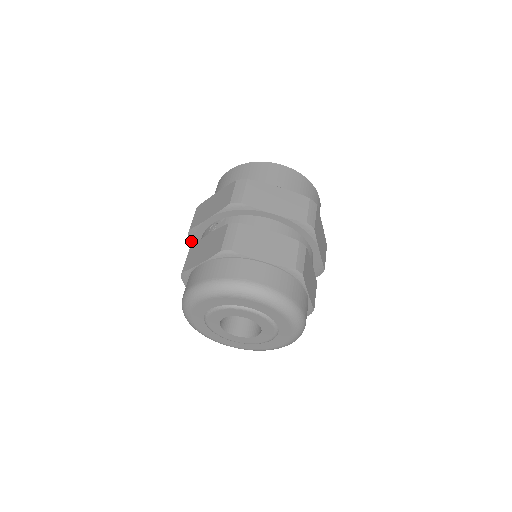
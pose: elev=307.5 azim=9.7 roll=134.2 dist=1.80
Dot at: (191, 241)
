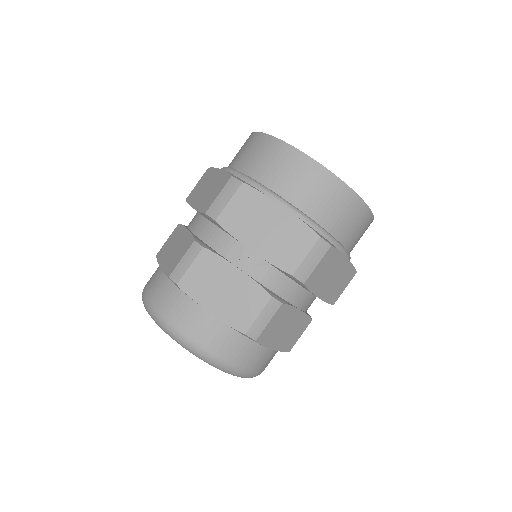
Dot at: (203, 214)
